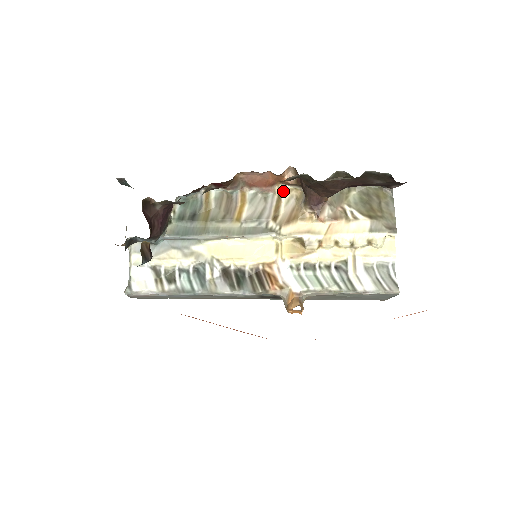
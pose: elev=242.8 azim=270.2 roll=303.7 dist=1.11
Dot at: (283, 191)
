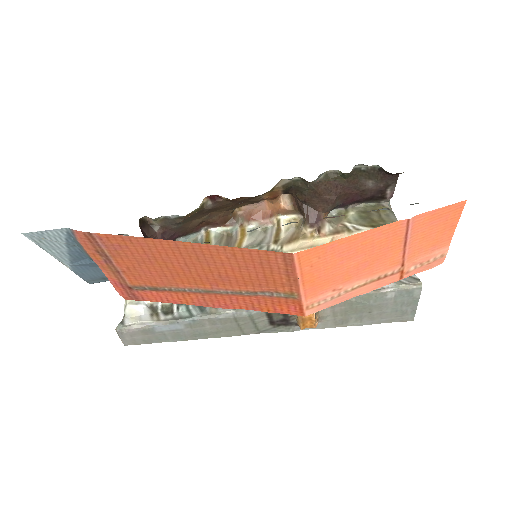
Dot at: (282, 221)
